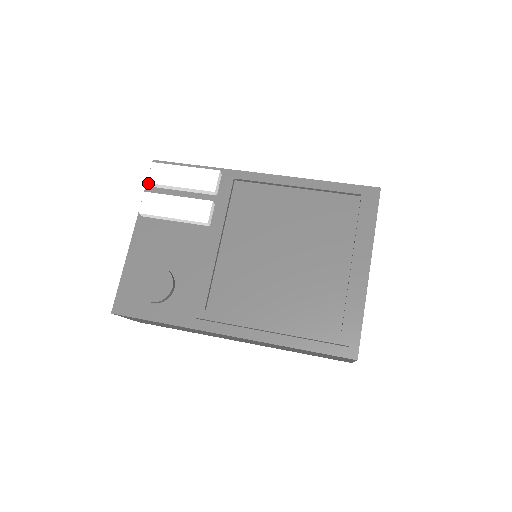
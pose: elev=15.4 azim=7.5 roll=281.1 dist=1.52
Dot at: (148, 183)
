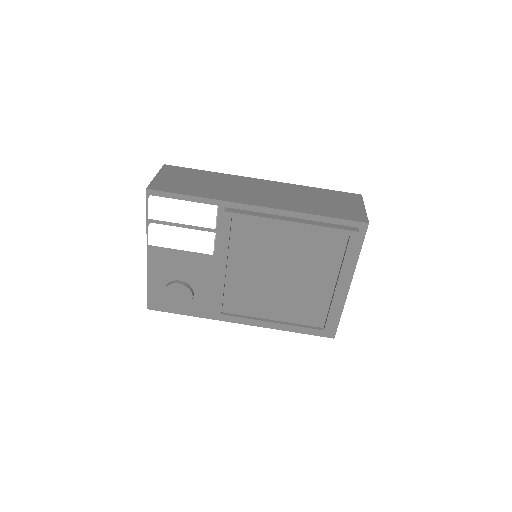
Dot at: (149, 218)
